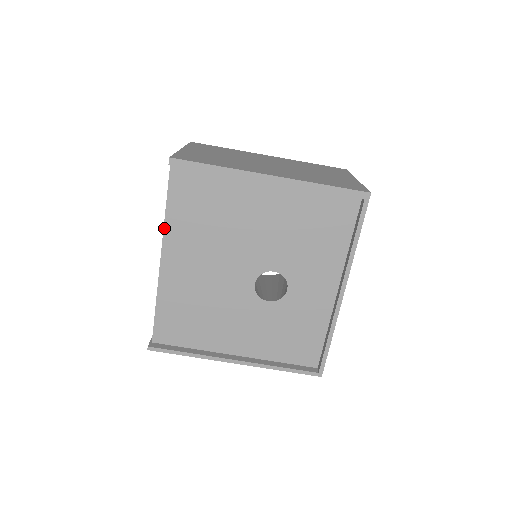
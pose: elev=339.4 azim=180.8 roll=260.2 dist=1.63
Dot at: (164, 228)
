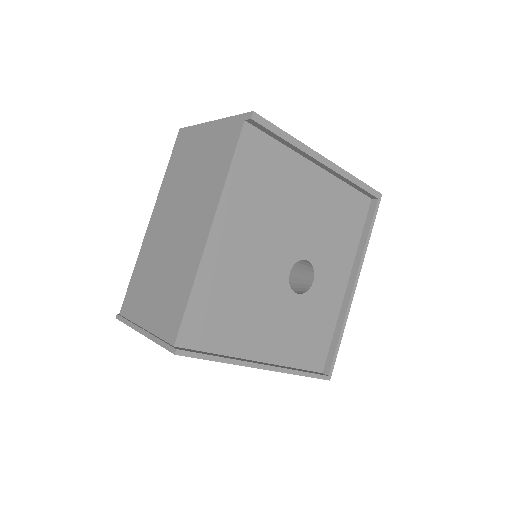
Dot at: (223, 192)
